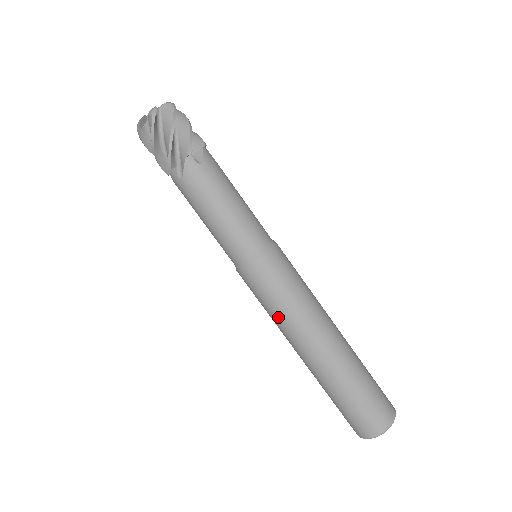
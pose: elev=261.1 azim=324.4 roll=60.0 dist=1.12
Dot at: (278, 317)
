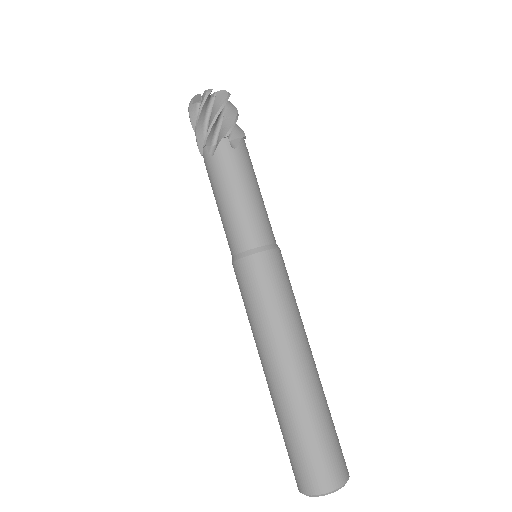
Dot at: (281, 314)
